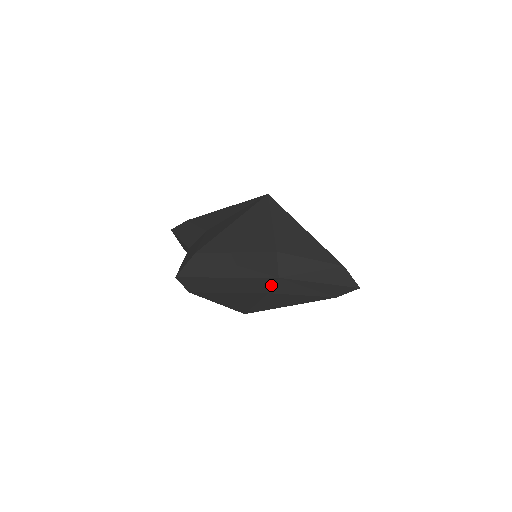
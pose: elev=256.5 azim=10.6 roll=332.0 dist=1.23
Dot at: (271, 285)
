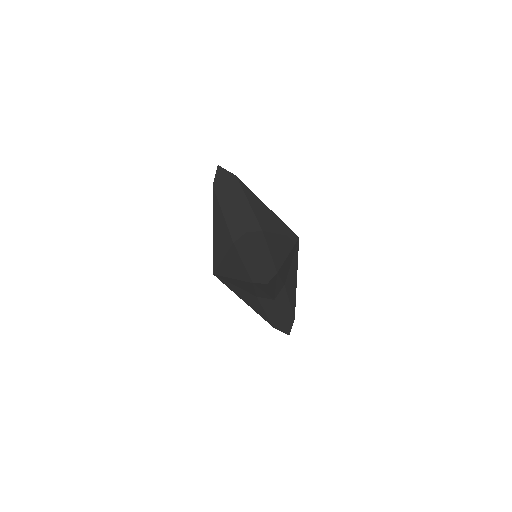
Dot at: (239, 236)
